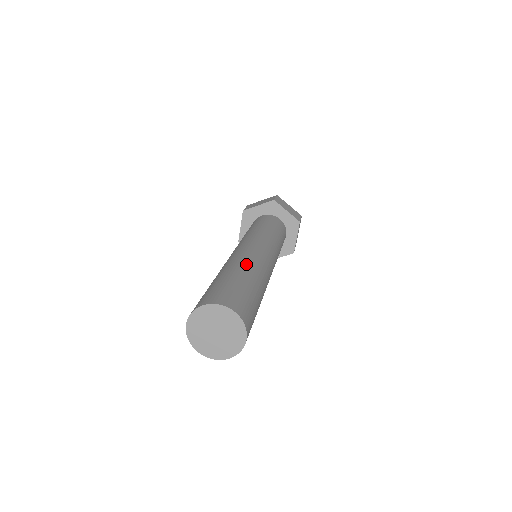
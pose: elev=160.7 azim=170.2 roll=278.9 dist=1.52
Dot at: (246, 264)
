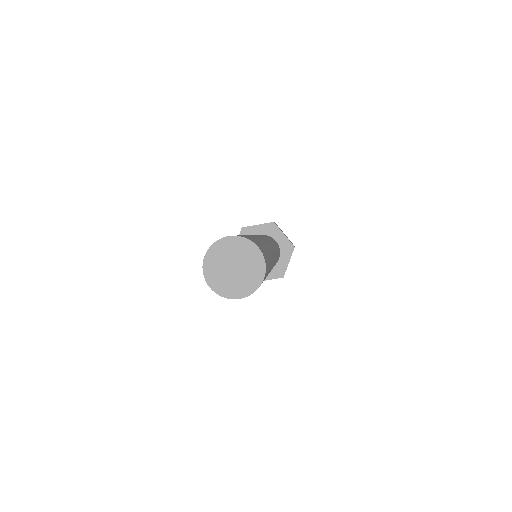
Dot at: occluded
